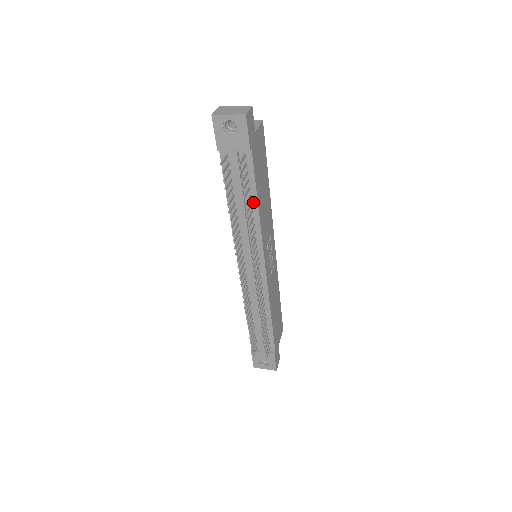
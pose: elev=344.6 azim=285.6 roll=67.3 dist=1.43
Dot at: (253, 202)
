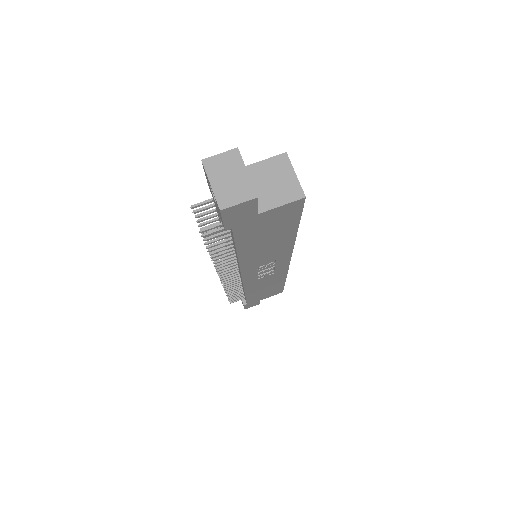
Dot at: occluded
